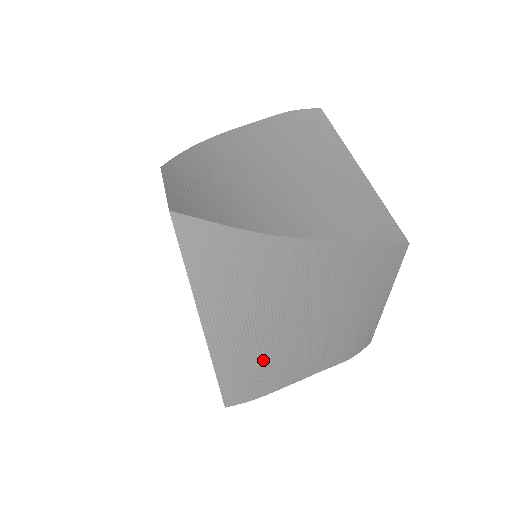
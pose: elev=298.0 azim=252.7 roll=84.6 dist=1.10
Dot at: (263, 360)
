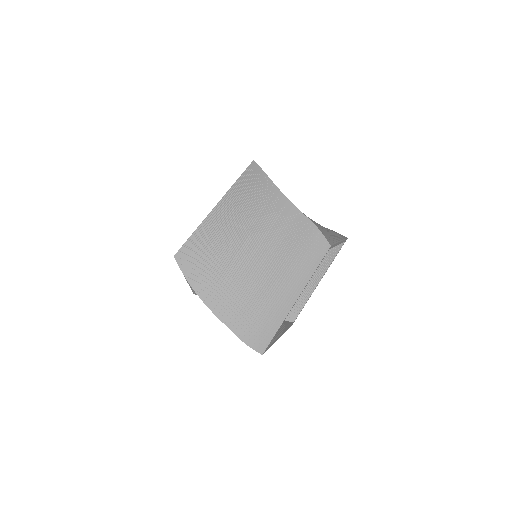
Dot at: (213, 260)
